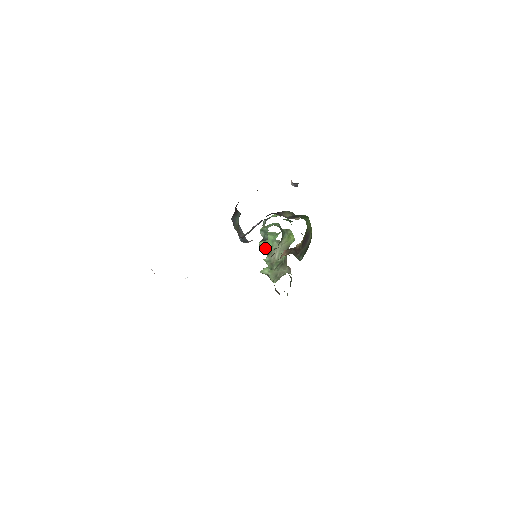
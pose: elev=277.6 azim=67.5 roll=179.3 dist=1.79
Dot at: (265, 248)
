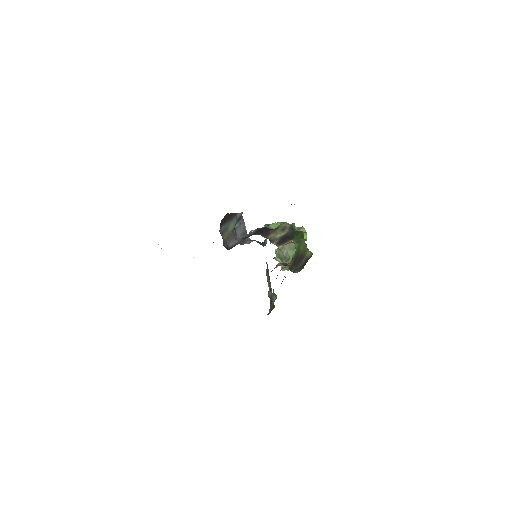
Dot at: occluded
